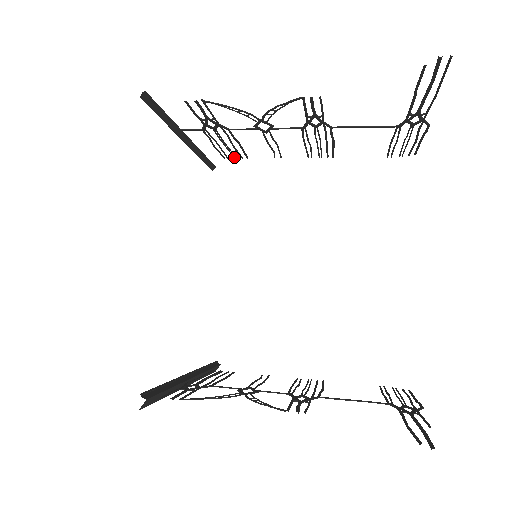
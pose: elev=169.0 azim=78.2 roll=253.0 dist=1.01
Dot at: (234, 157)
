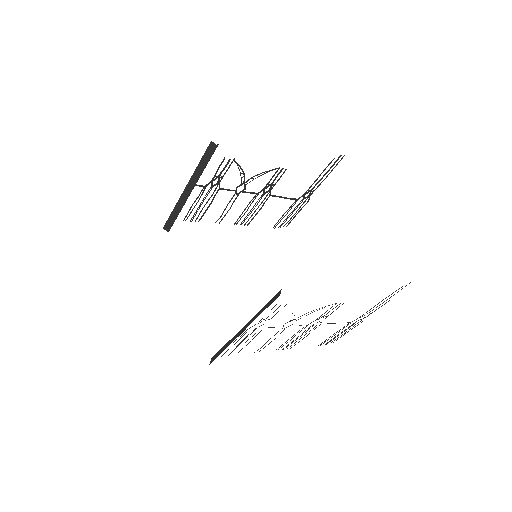
Dot at: occluded
